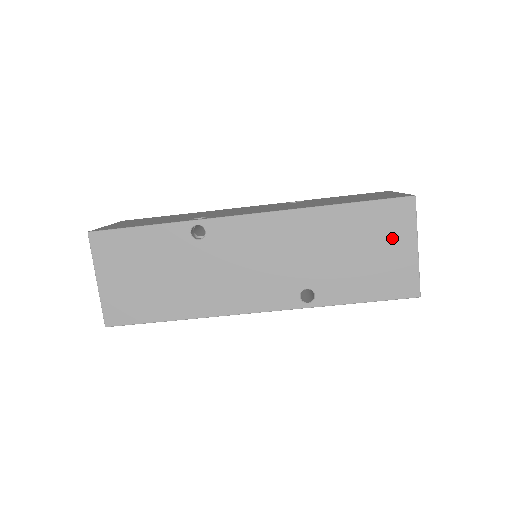
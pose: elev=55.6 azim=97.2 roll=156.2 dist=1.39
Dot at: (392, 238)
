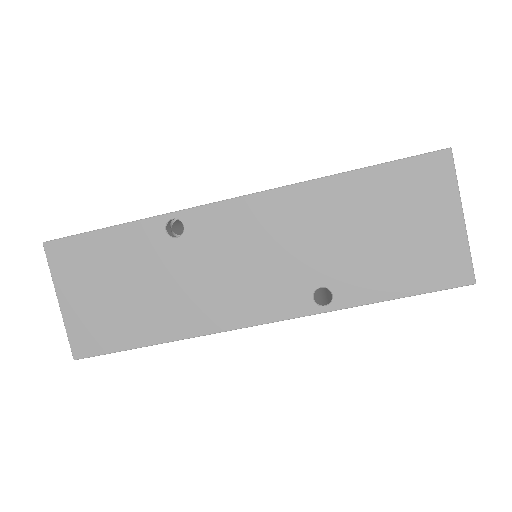
Dot at: (426, 208)
